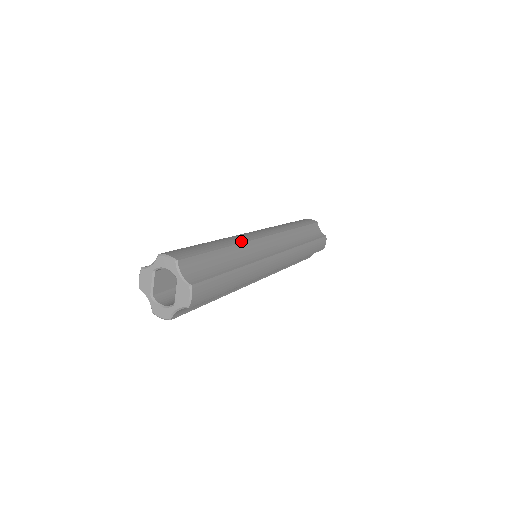
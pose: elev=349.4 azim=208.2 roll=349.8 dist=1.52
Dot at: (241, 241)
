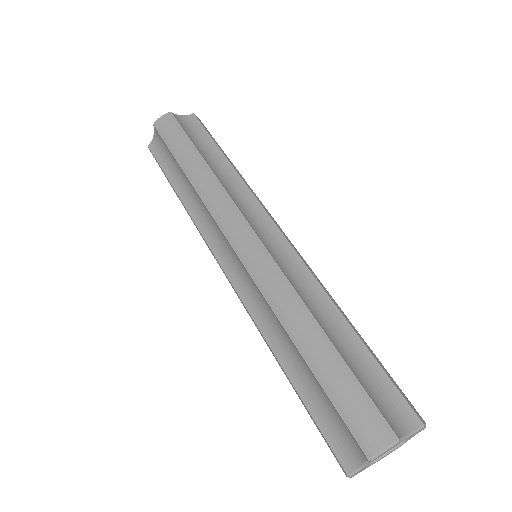
Dot at: occluded
